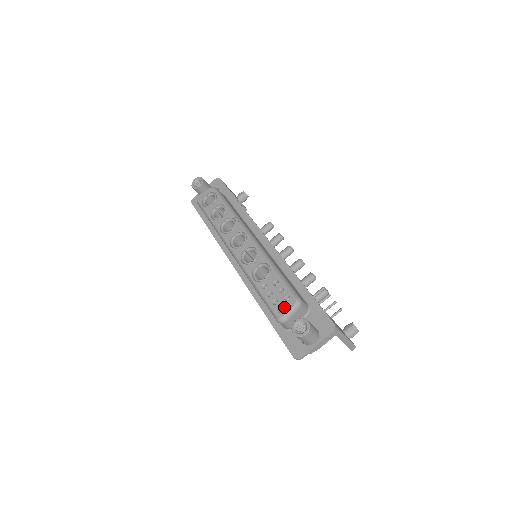
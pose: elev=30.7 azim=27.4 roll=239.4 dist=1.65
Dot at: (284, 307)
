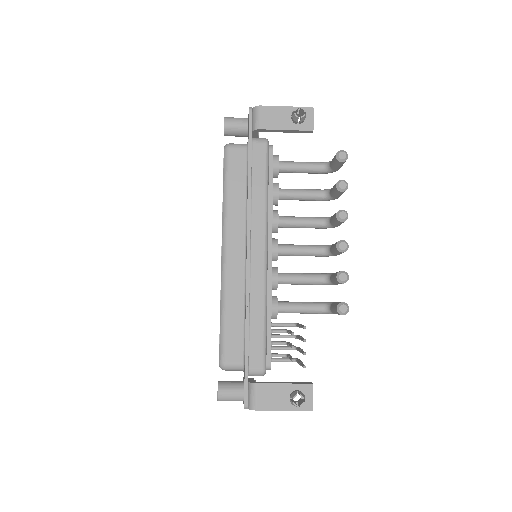
Dot at: occluded
